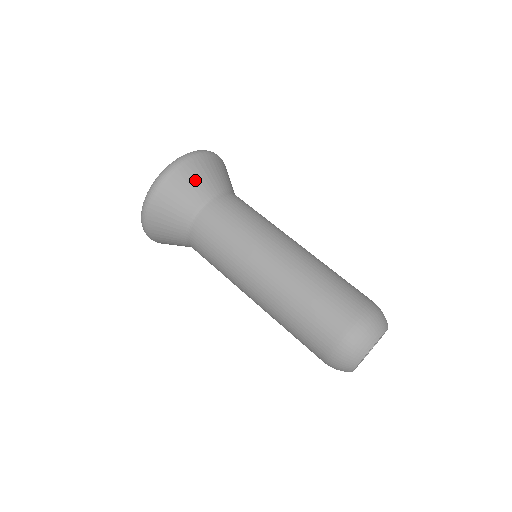
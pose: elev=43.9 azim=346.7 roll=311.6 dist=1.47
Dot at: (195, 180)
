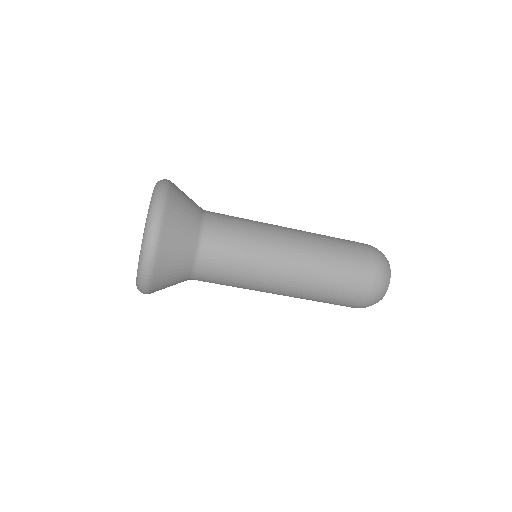
Dot at: (185, 196)
